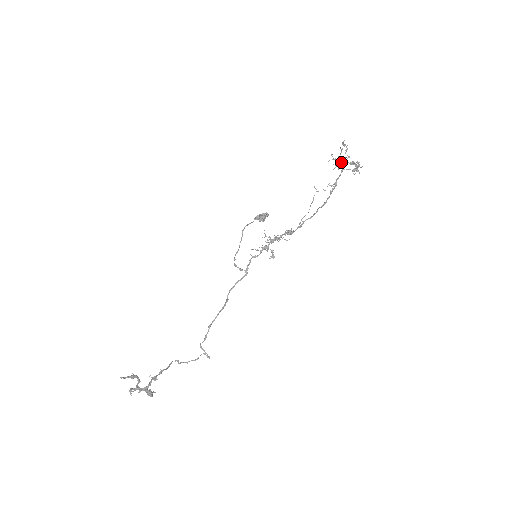
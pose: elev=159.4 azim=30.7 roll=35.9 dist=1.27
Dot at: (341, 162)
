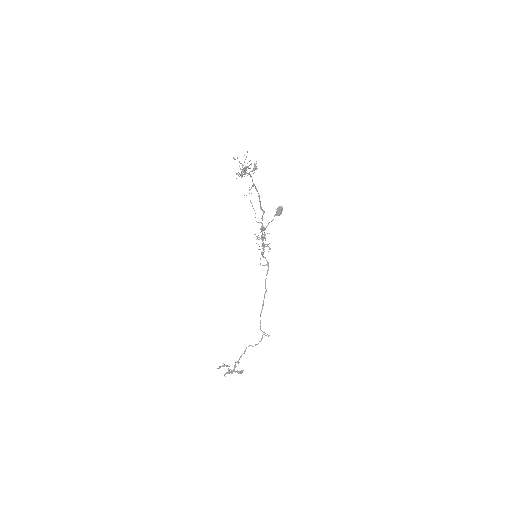
Dot at: occluded
